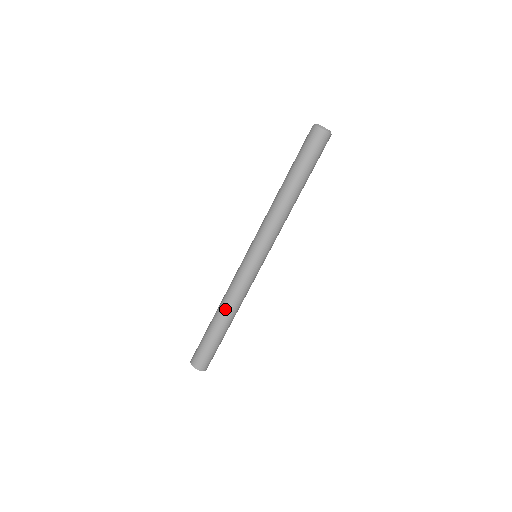
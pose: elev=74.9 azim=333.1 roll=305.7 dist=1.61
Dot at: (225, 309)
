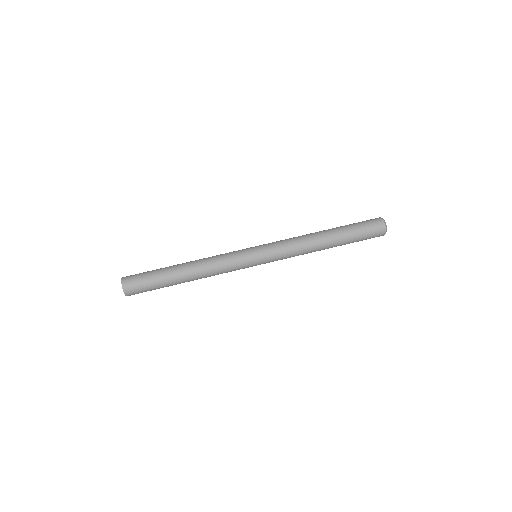
Dot at: (195, 261)
